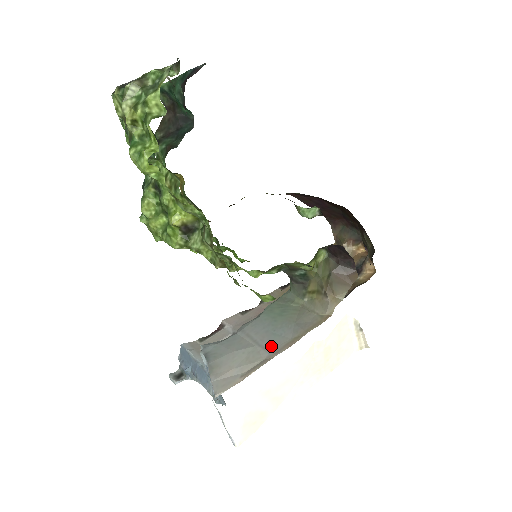
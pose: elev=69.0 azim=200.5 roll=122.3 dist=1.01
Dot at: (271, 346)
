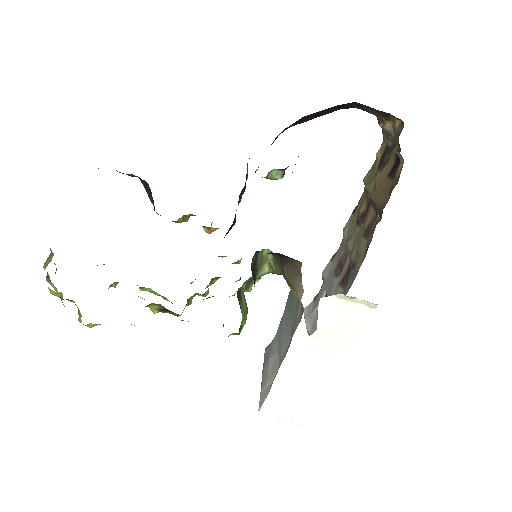
Dot at: (281, 352)
